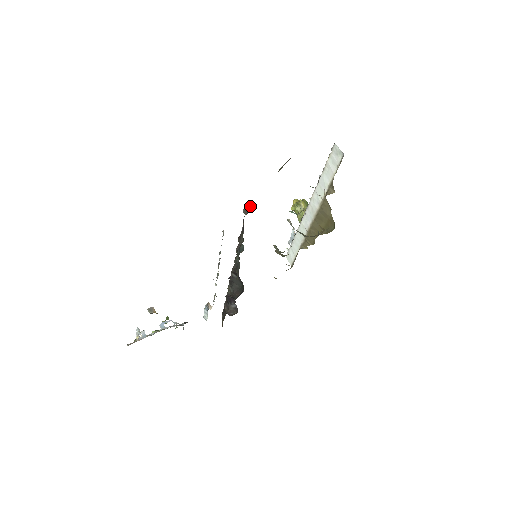
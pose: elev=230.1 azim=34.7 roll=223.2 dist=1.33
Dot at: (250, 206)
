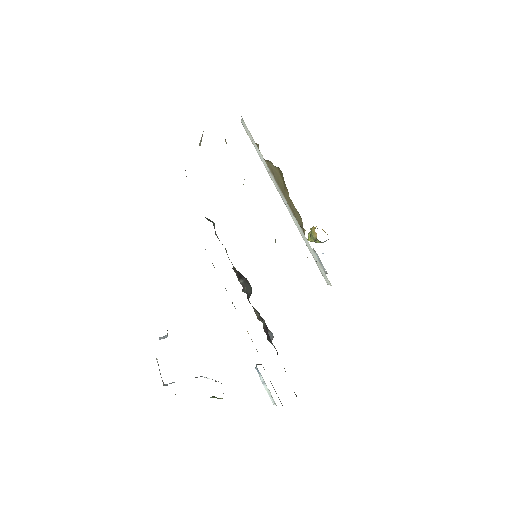
Dot at: (185, 170)
